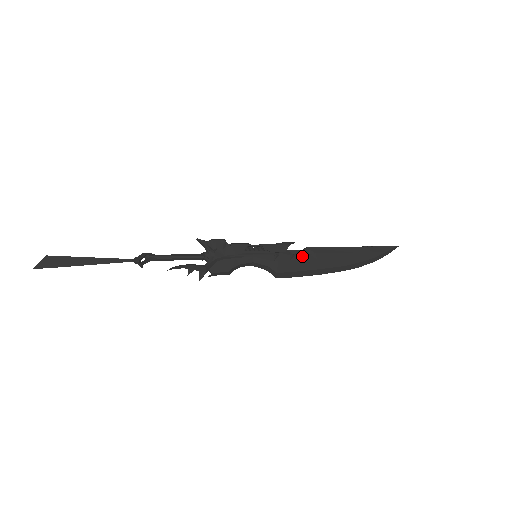
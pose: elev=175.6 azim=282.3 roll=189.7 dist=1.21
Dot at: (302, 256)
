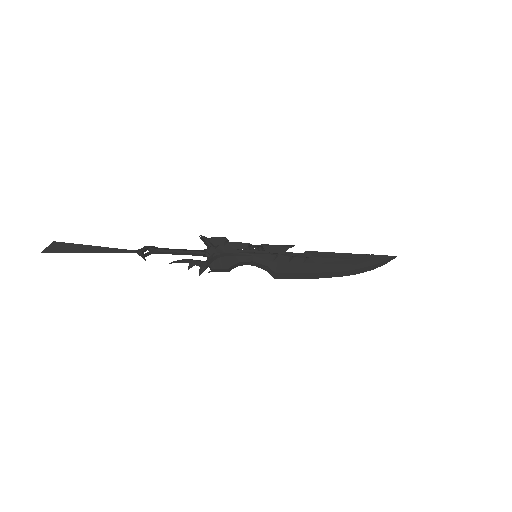
Dot at: (301, 259)
